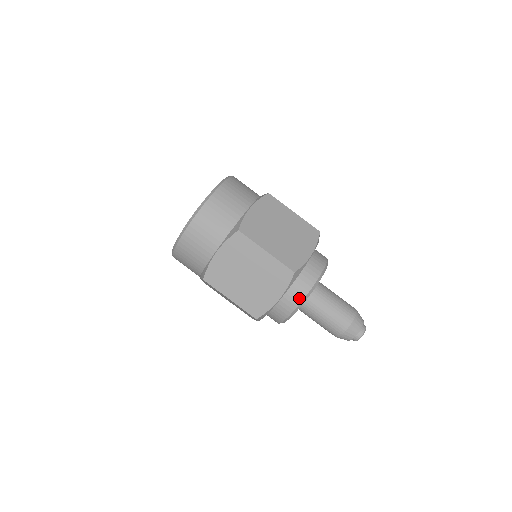
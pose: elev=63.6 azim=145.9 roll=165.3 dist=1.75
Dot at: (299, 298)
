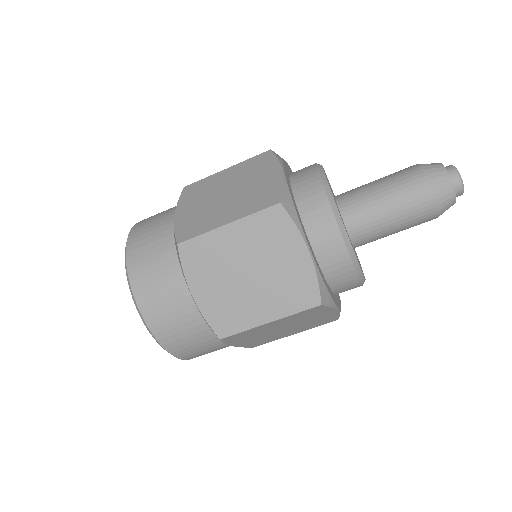
Dot at: (330, 224)
